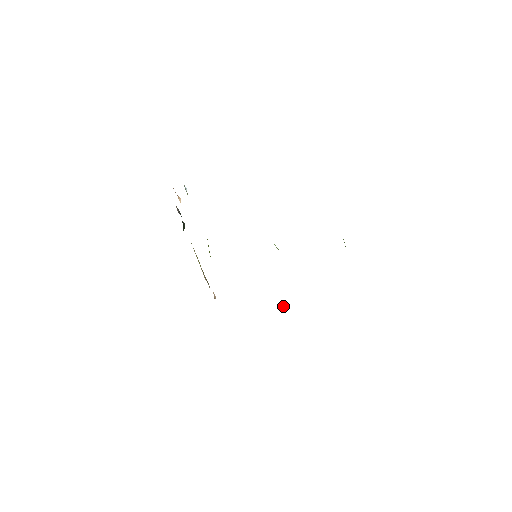
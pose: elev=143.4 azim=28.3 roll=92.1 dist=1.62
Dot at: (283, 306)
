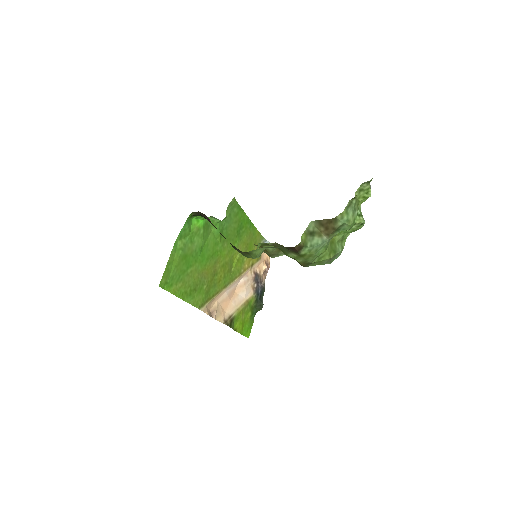
Dot at: (209, 220)
